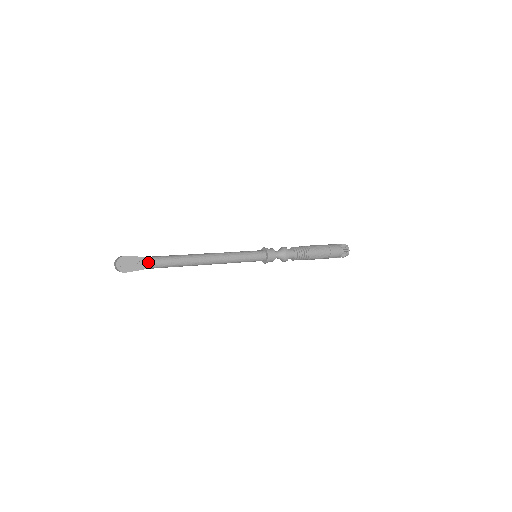
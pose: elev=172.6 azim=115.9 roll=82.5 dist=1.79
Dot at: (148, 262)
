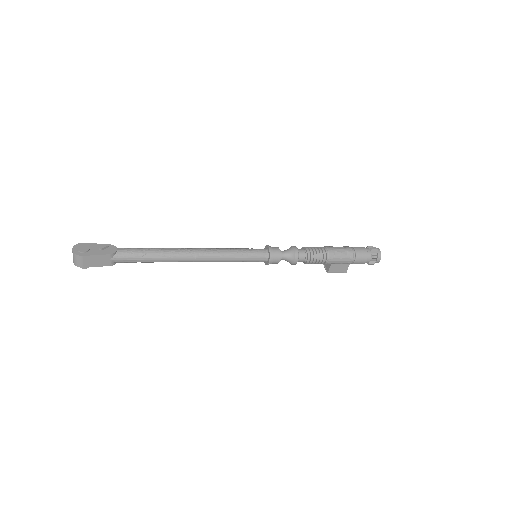
Dot at: (113, 249)
